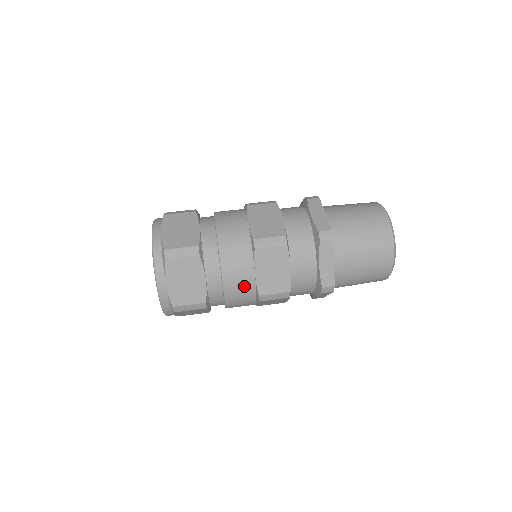
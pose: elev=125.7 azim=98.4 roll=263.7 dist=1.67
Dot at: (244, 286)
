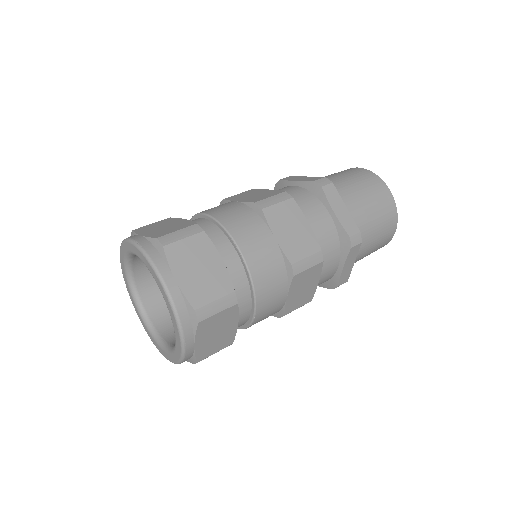
Dot at: (269, 258)
